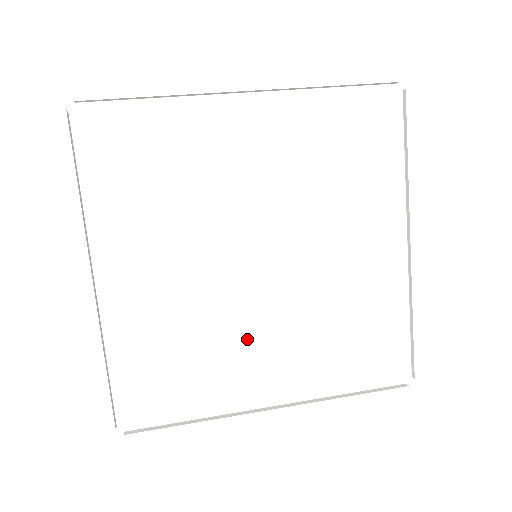
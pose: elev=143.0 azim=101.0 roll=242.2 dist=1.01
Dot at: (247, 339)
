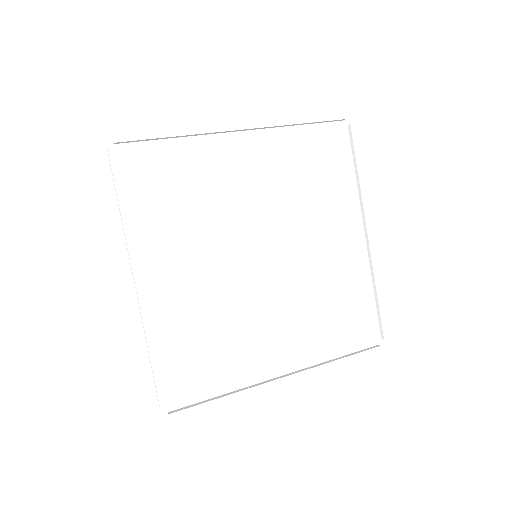
Dot at: (258, 322)
